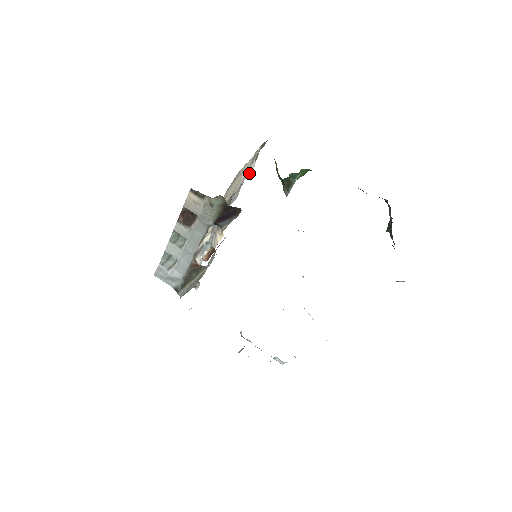
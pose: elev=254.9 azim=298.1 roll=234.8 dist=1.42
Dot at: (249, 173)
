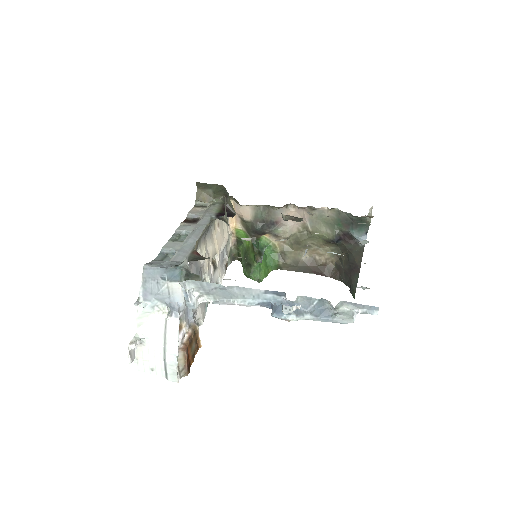
Dot at: (221, 281)
